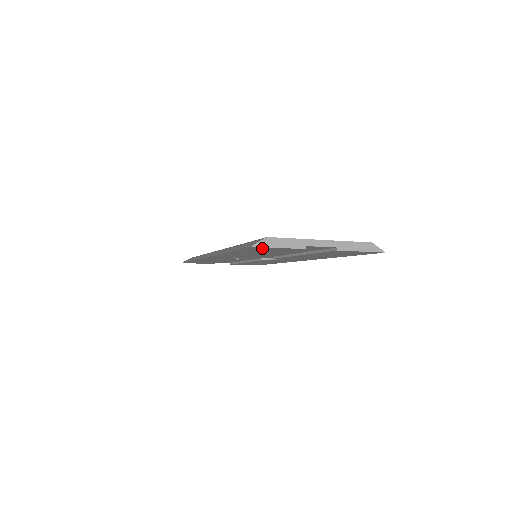
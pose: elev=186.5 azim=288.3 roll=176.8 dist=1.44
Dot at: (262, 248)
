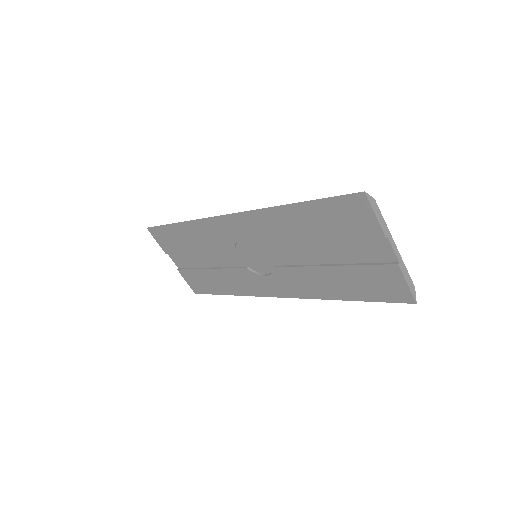
Dot at: (358, 207)
